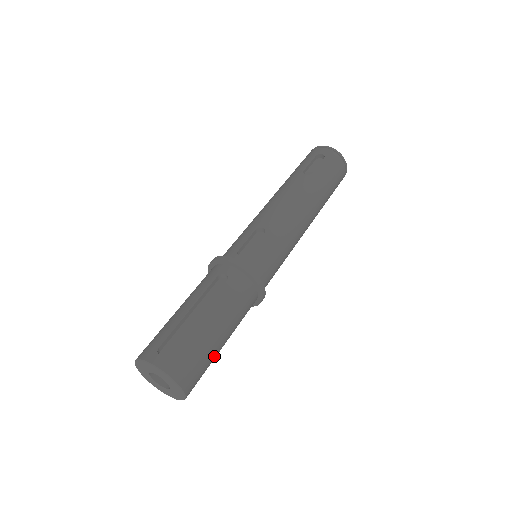
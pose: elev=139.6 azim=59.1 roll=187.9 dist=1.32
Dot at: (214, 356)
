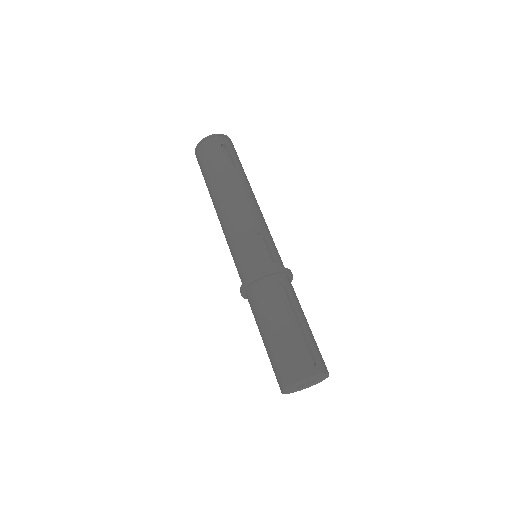
Dot at: occluded
